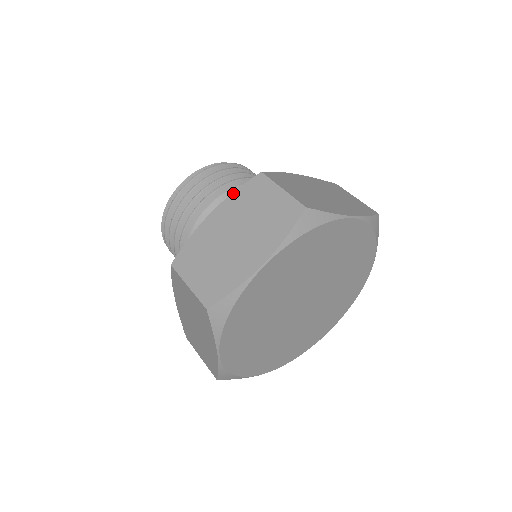
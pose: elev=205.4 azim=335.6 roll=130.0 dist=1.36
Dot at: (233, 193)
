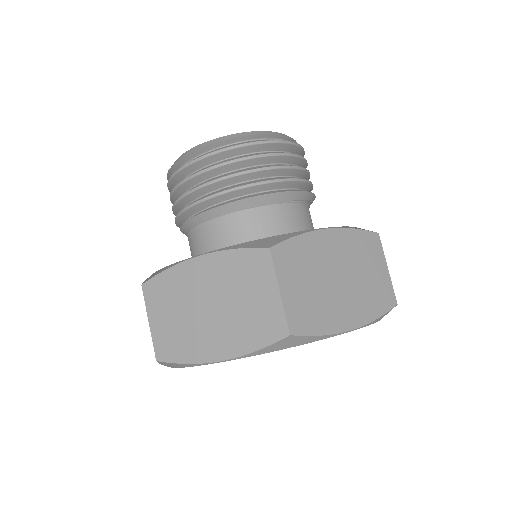
Dot at: (229, 250)
